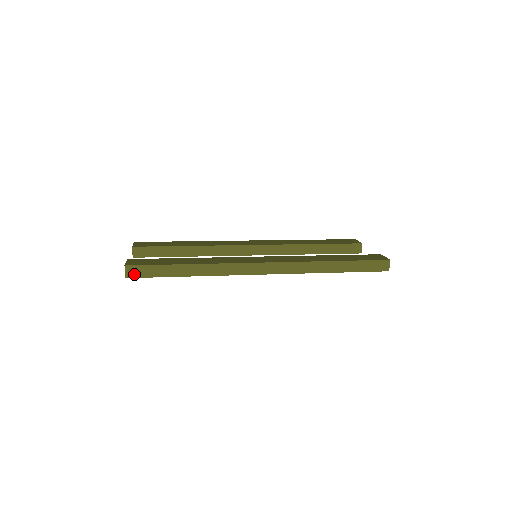
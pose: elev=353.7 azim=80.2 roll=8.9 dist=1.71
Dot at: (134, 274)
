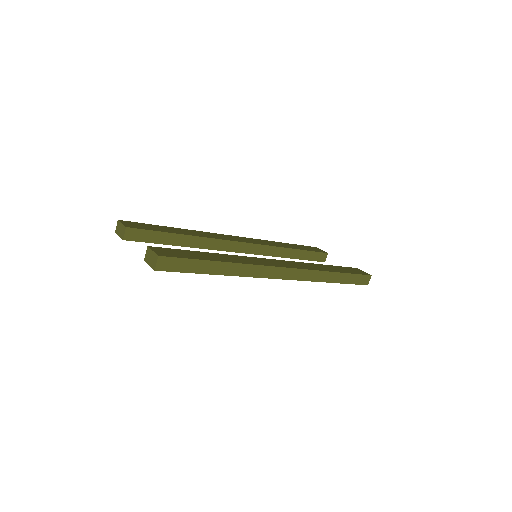
Dot at: (165, 267)
